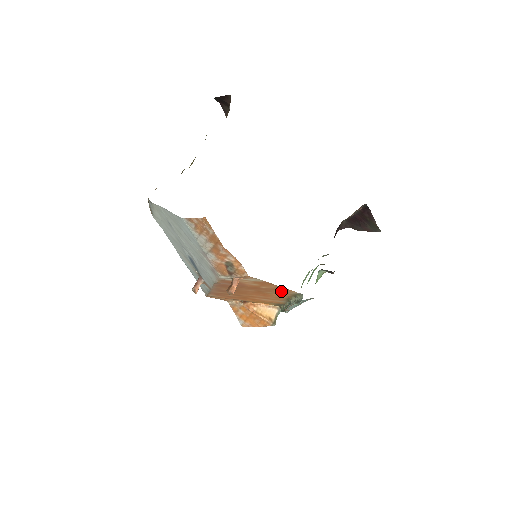
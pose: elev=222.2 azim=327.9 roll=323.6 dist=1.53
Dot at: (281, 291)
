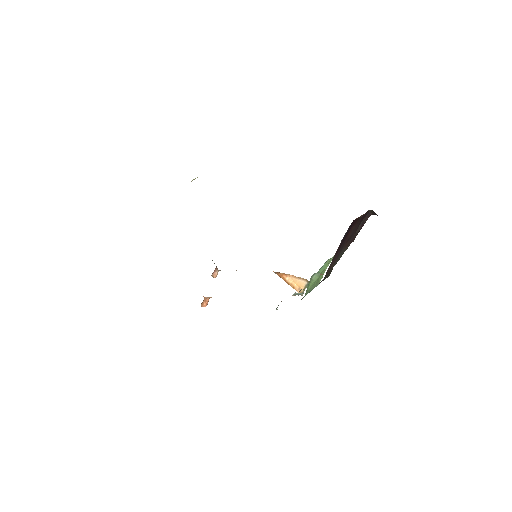
Dot at: occluded
